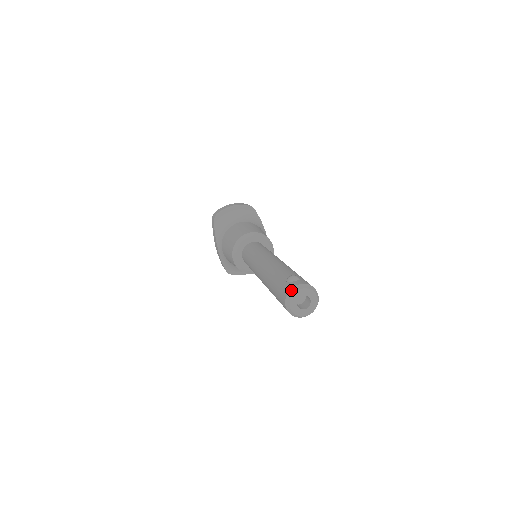
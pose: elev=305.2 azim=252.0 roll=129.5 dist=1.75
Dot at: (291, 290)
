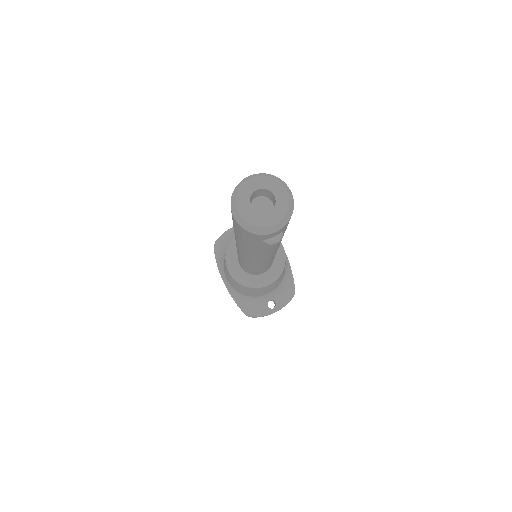
Dot at: (236, 187)
